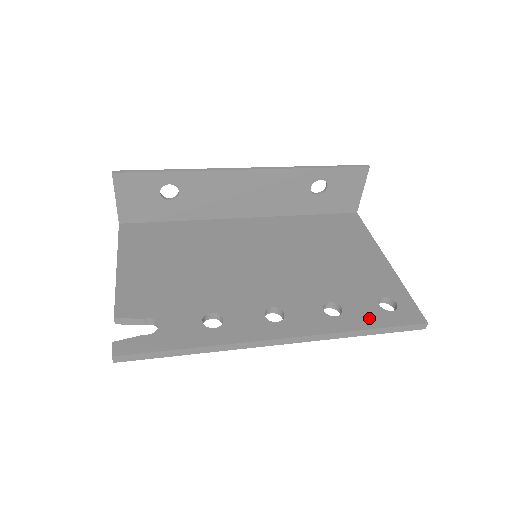
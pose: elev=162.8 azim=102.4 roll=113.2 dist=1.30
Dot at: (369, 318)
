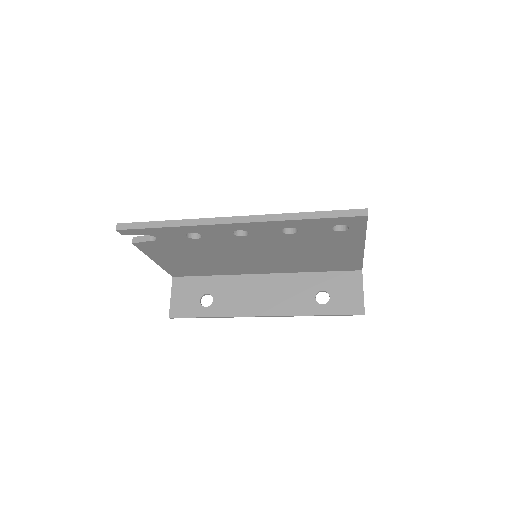
Dot at: occluded
